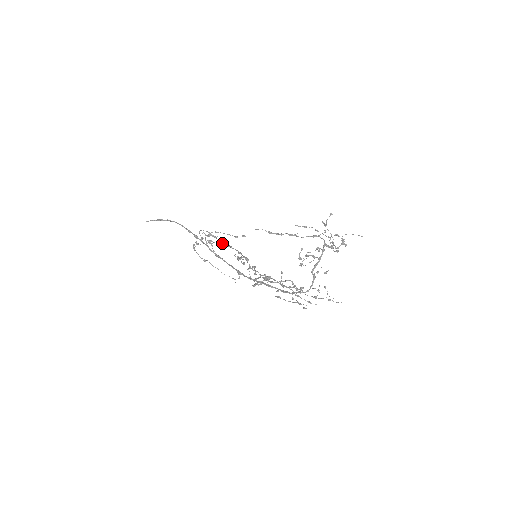
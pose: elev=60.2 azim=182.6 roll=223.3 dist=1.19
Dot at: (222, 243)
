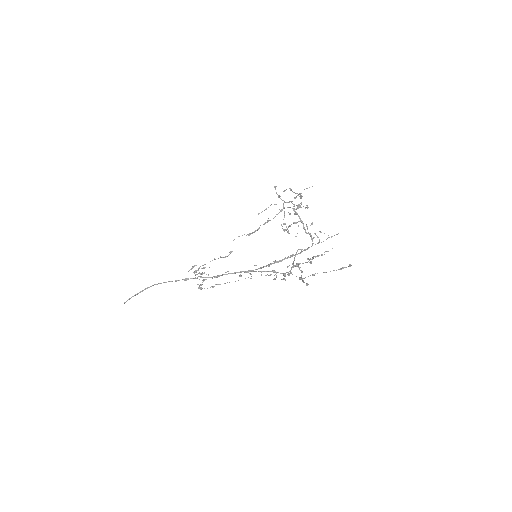
Dot at: occluded
